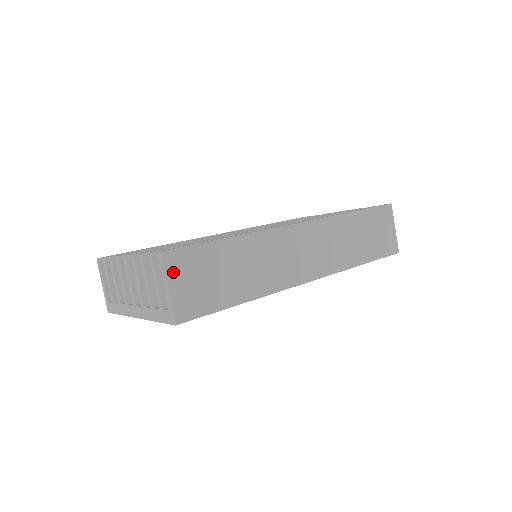
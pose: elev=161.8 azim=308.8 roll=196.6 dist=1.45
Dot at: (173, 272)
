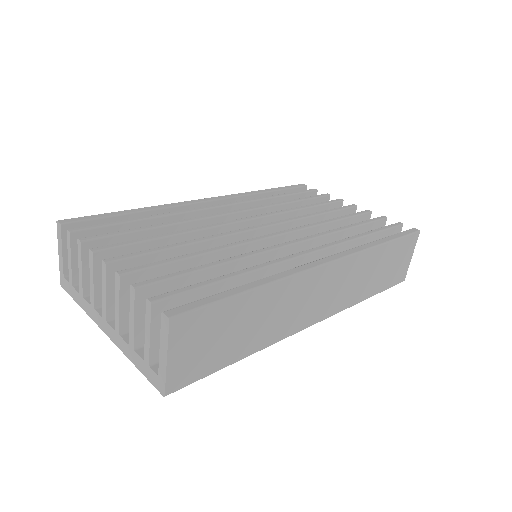
Dot at: (177, 340)
